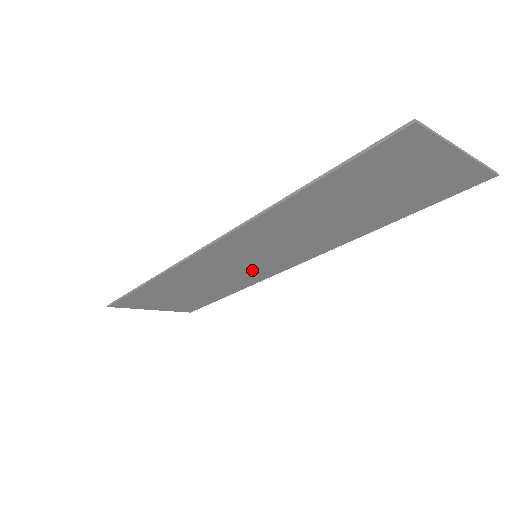
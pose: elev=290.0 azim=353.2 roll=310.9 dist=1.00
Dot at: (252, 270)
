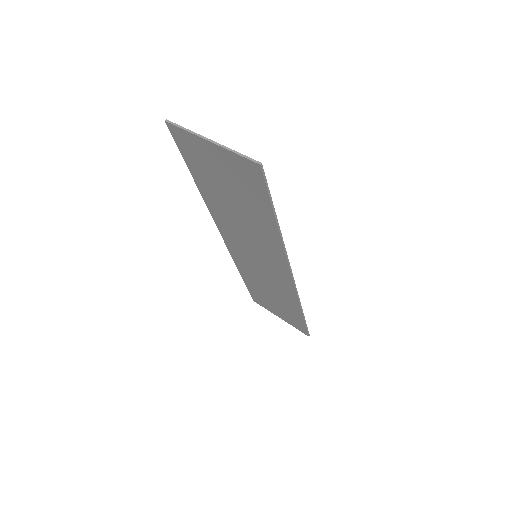
Dot at: (274, 277)
